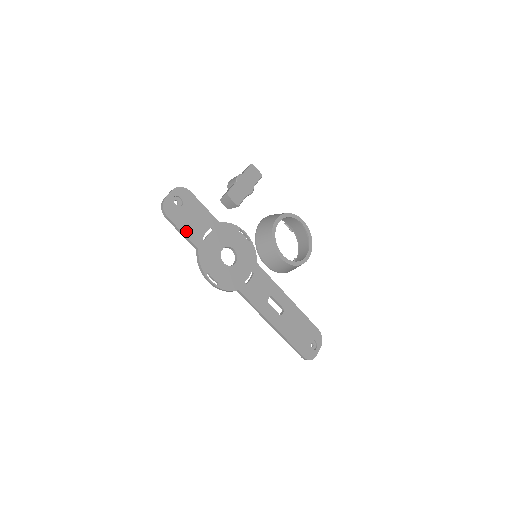
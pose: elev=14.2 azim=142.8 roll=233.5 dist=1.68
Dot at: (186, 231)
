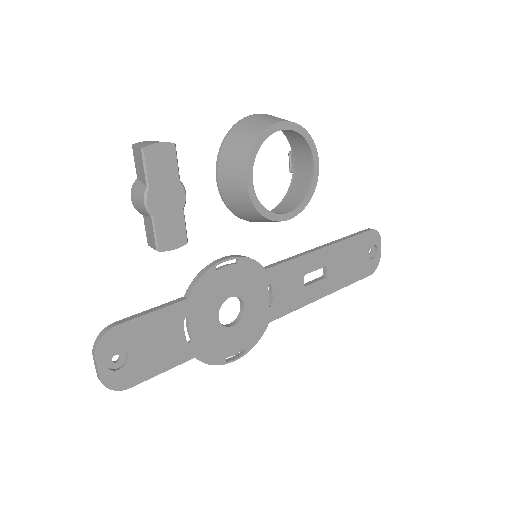
Dot at: (163, 366)
